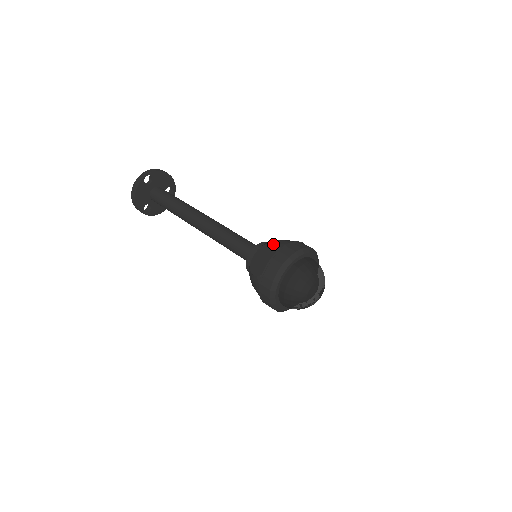
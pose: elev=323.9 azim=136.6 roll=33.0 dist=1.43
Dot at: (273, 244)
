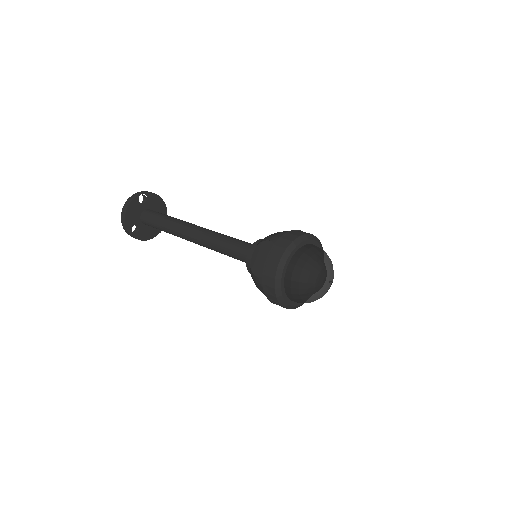
Dot at: occluded
